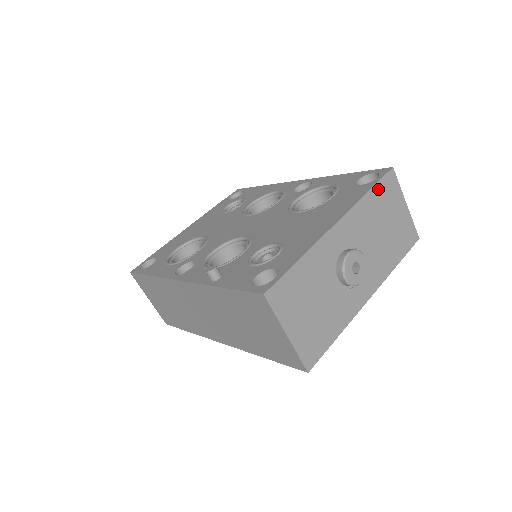
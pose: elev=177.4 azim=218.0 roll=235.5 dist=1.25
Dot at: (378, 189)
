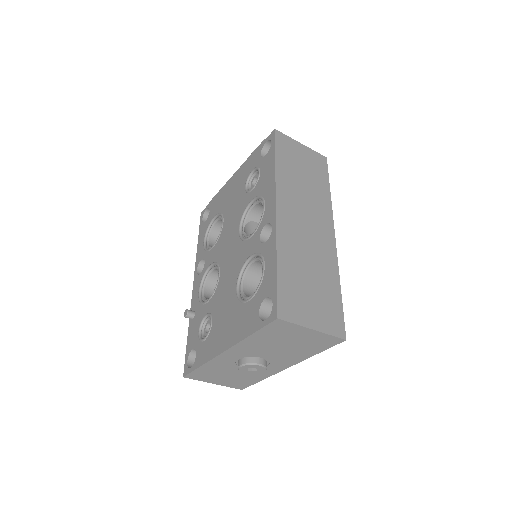
Dot at: (263, 332)
